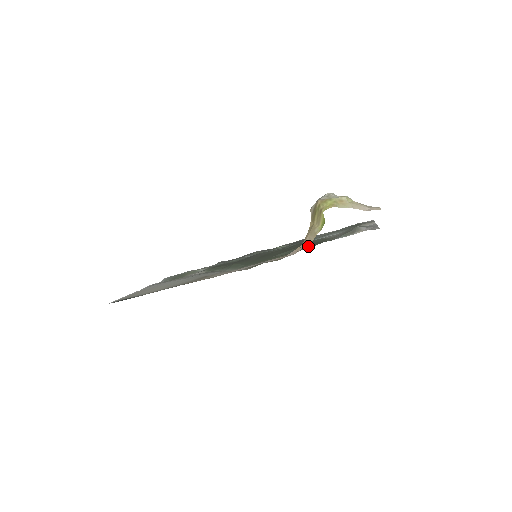
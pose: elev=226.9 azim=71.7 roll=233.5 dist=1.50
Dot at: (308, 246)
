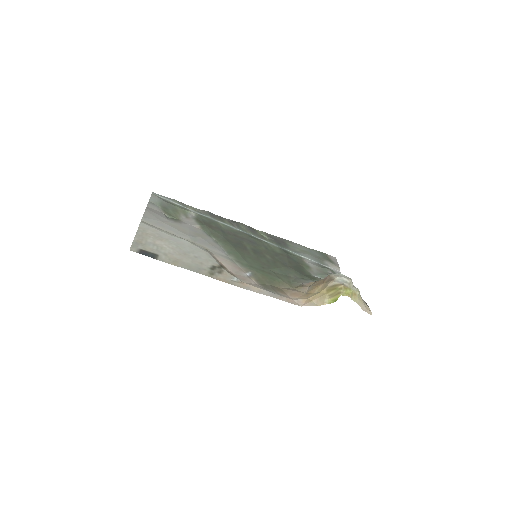
Dot at: (296, 273)
